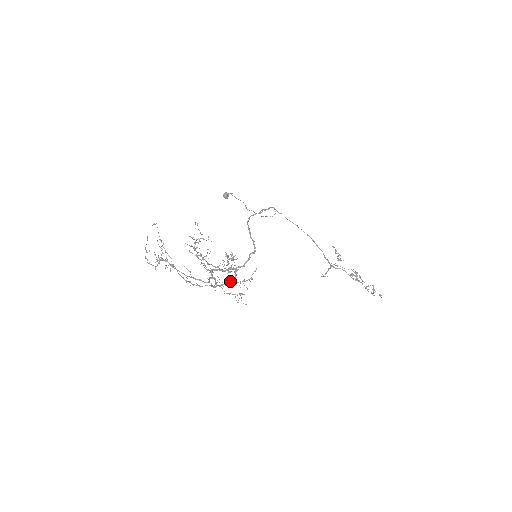
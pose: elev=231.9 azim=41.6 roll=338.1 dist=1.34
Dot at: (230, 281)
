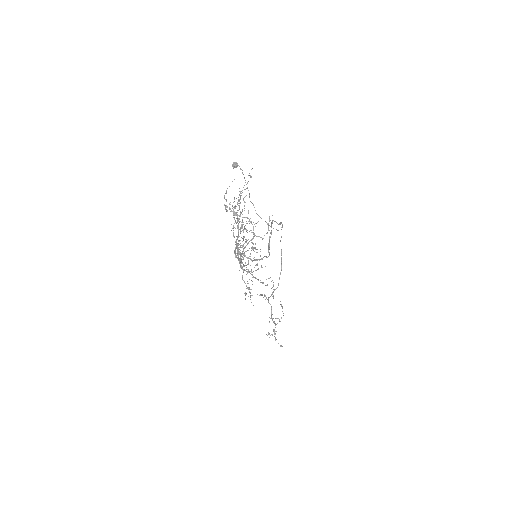
Dot at: occluded
